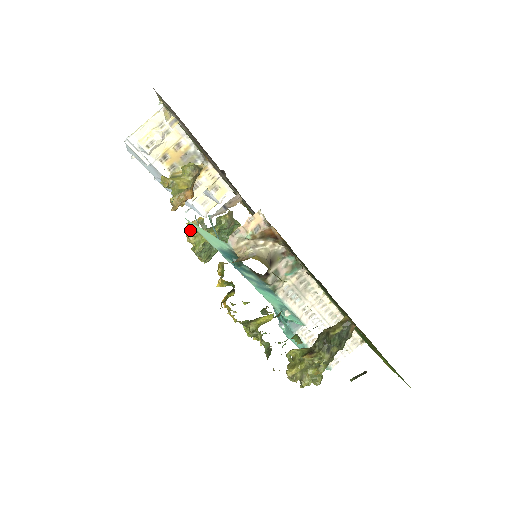
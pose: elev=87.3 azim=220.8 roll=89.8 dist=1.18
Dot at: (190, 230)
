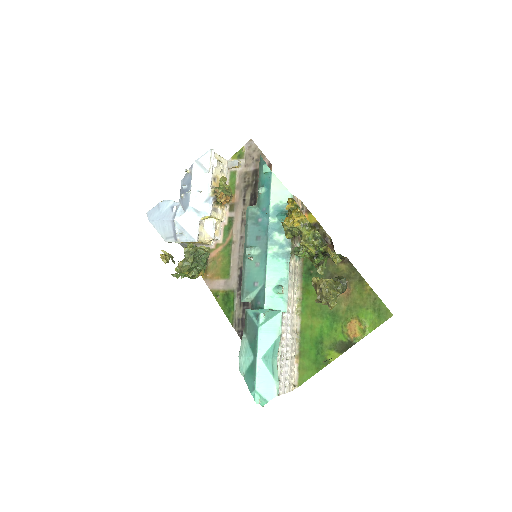
Dot at: (164, 254)
